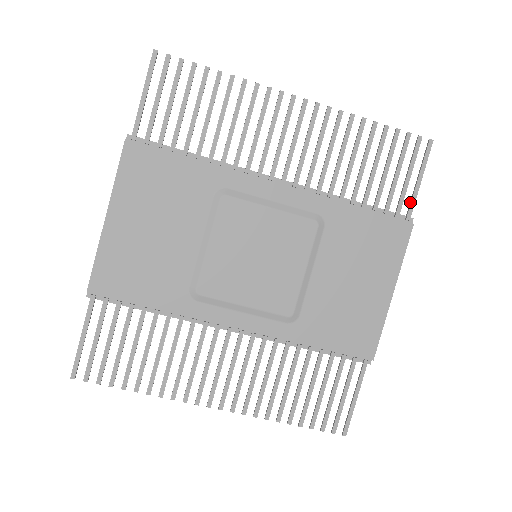
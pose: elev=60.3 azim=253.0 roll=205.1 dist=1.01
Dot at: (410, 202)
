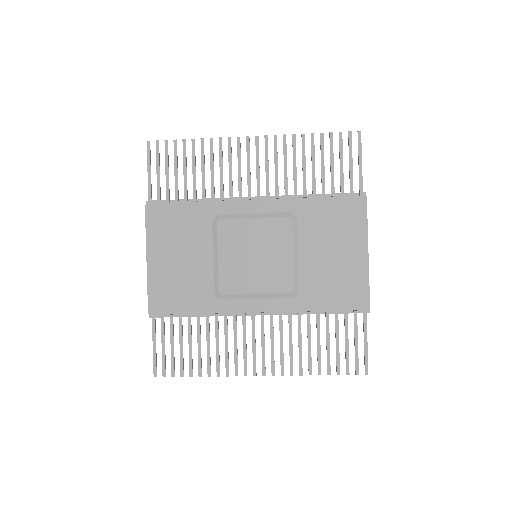
Dot at: (359, 181)
